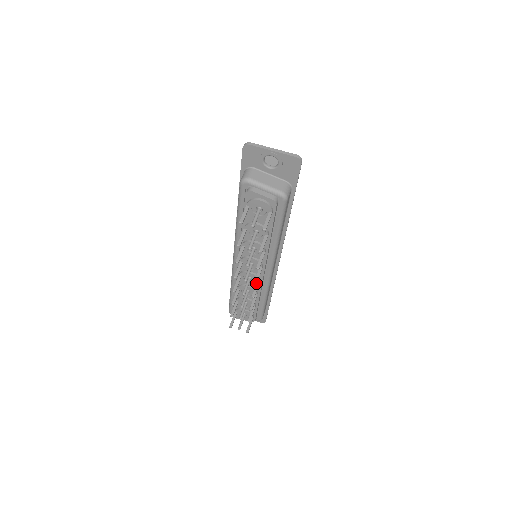
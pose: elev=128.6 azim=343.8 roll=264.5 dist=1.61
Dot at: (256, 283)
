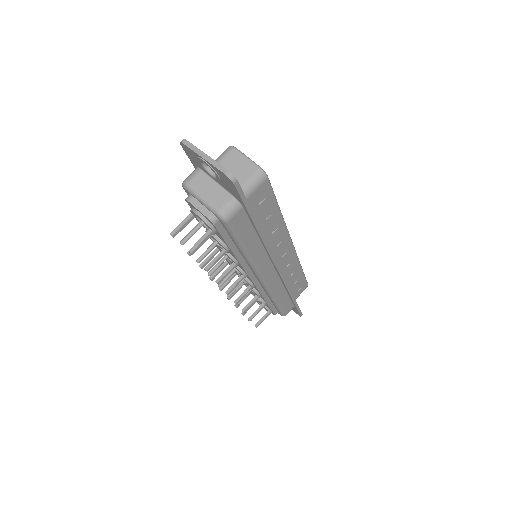
Dot at: (227, 293)
